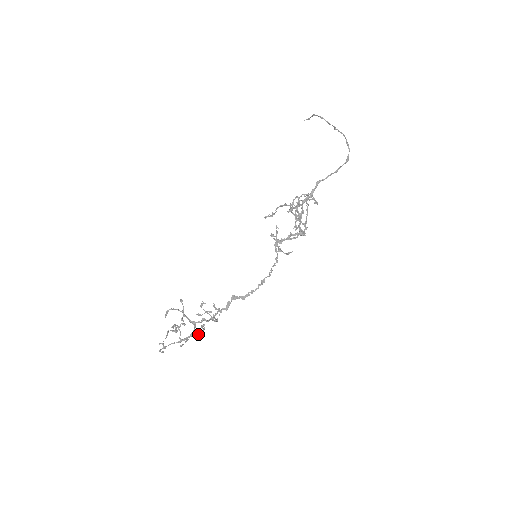
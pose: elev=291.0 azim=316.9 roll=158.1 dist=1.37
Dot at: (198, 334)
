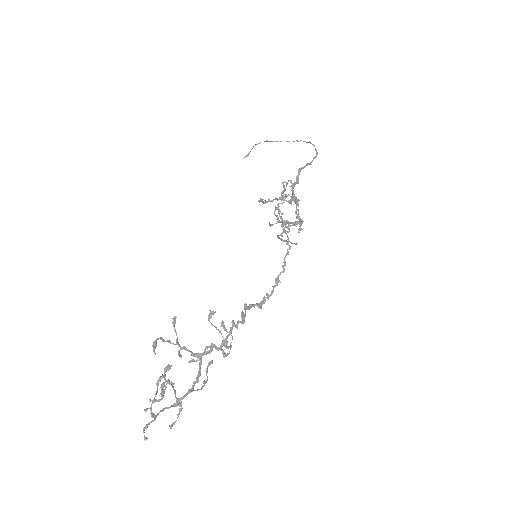
Dot at: occluded
